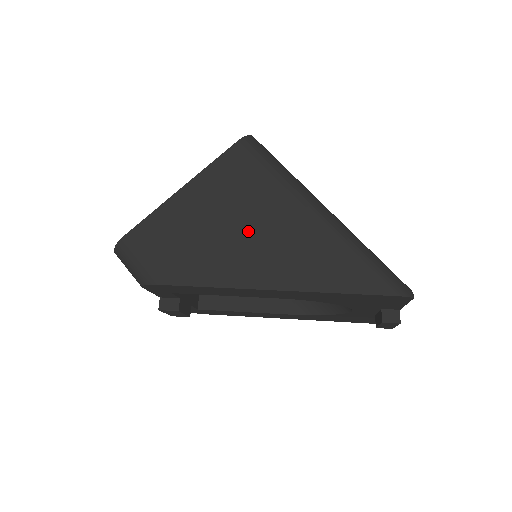
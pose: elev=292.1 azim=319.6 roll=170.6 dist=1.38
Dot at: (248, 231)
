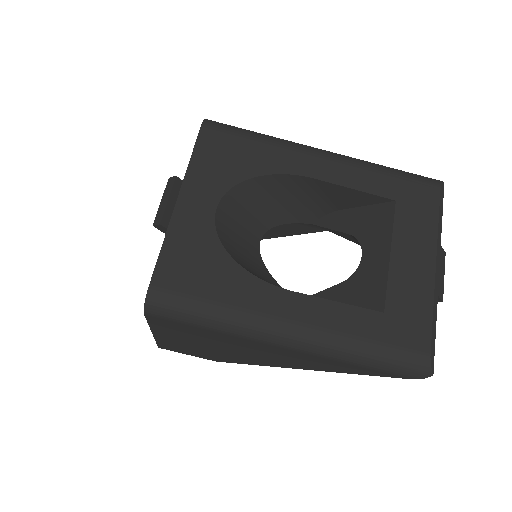
Dot at: (239, 351)
